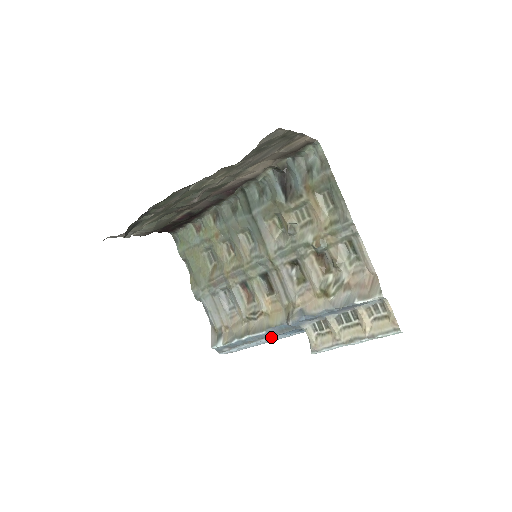
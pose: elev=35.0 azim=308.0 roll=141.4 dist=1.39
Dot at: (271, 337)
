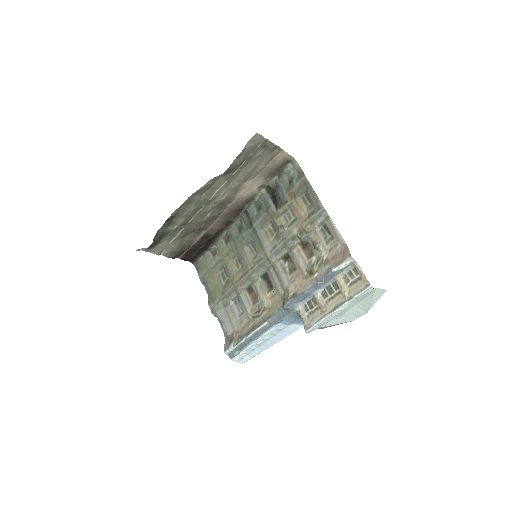
Dot at: (272, 328)
